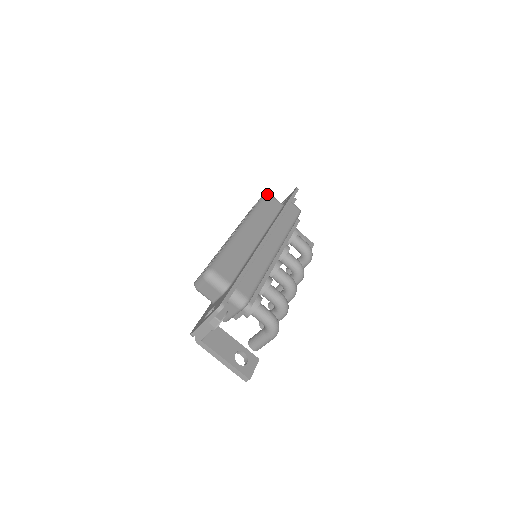
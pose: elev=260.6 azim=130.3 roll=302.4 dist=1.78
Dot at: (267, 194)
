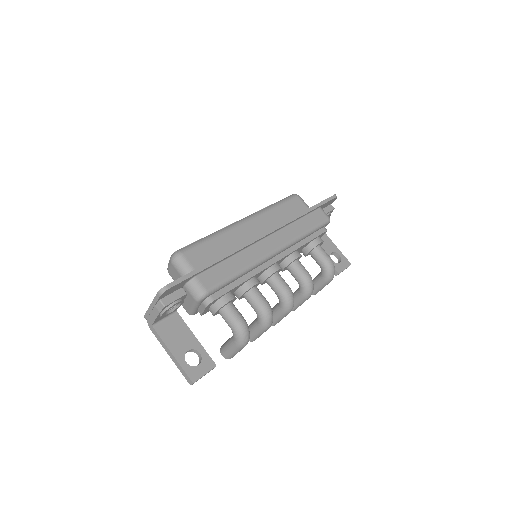
Dot at: (294, 195)
